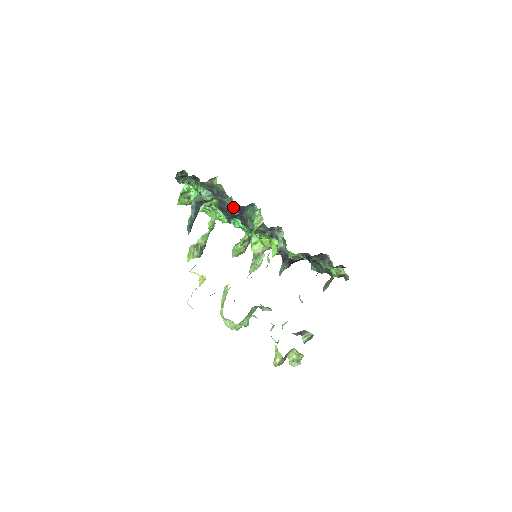
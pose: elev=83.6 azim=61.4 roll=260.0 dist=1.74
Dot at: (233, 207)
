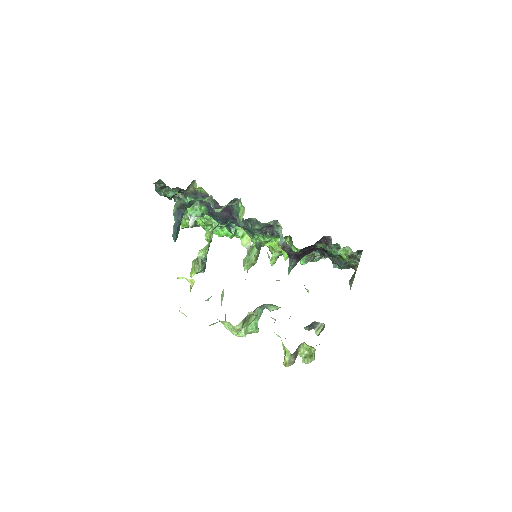
Dot at: (213, 204)
